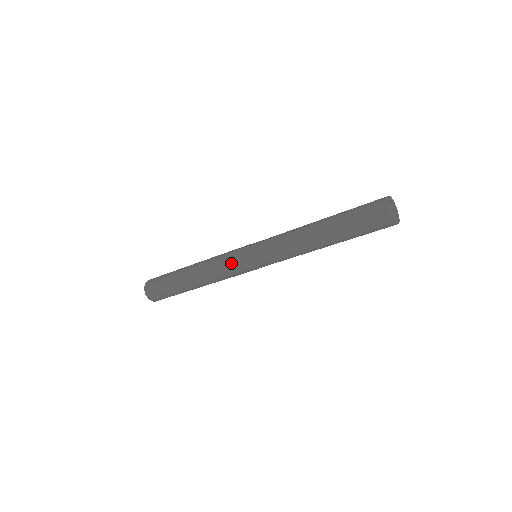
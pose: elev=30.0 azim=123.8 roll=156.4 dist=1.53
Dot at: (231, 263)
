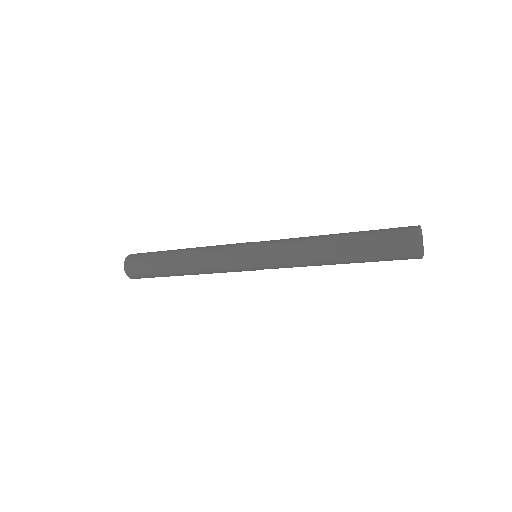
Dot at: occluded
